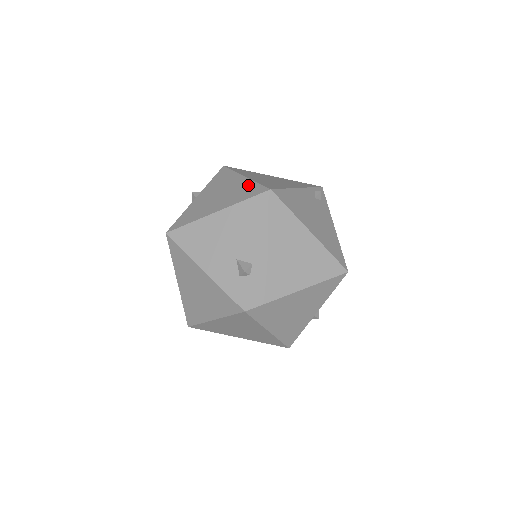
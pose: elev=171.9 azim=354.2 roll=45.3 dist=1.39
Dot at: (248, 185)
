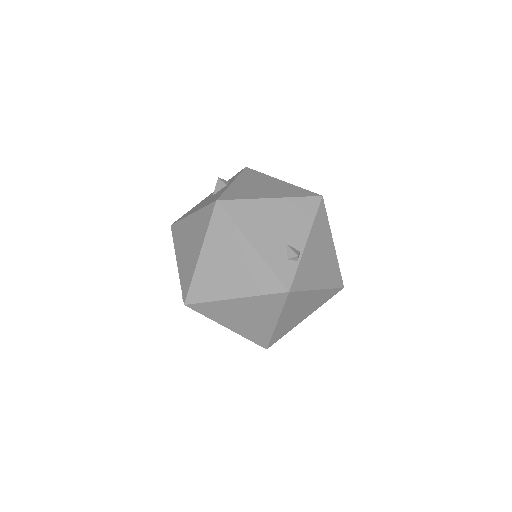
Dot at: (293, 187)
